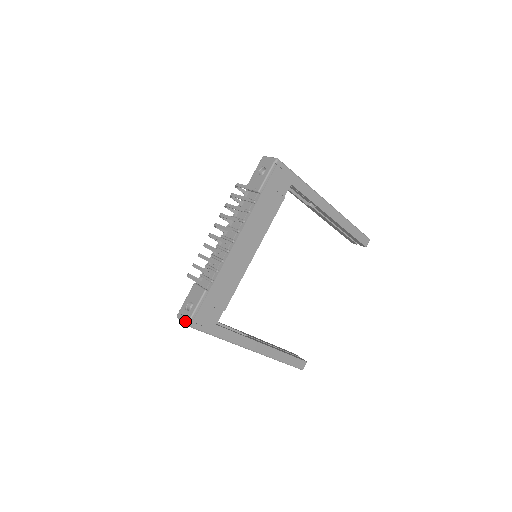
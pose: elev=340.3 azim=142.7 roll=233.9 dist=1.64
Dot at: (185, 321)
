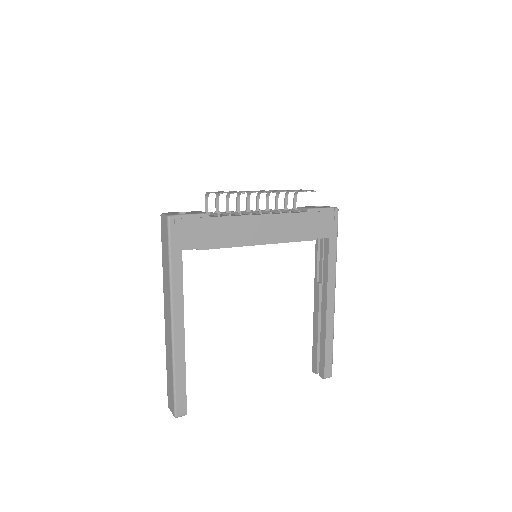
Dot at: (169, 214)
